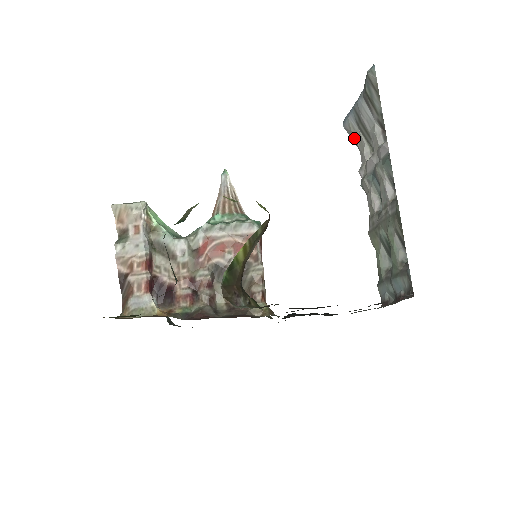
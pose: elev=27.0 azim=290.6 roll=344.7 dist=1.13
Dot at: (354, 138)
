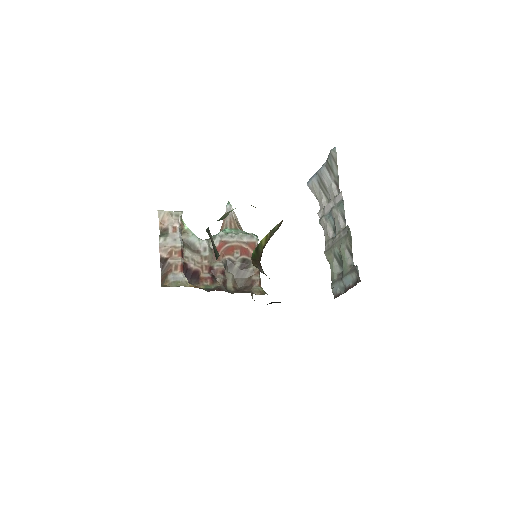
Dot at: (315, 193)
